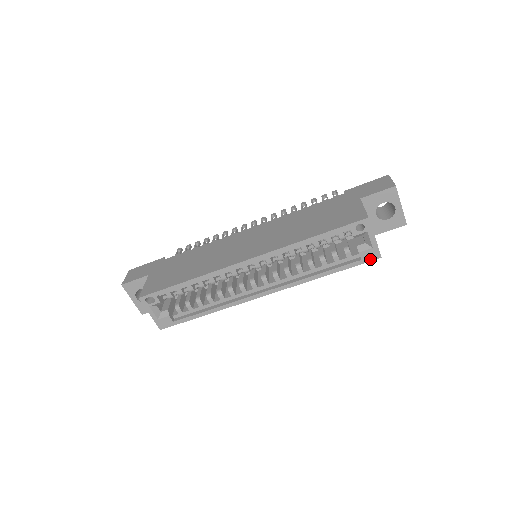
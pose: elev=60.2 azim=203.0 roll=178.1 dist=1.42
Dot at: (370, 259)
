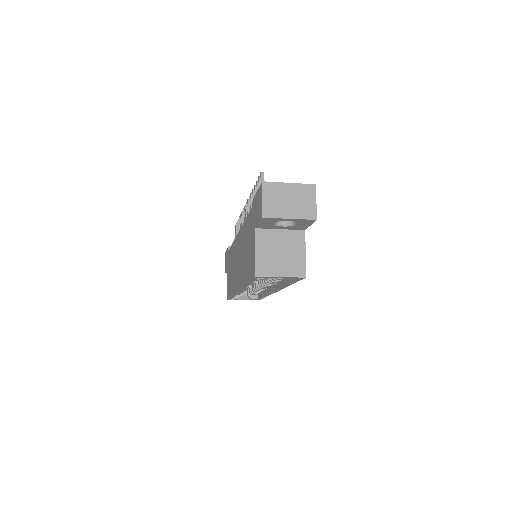
Dot at: (300, 279)
